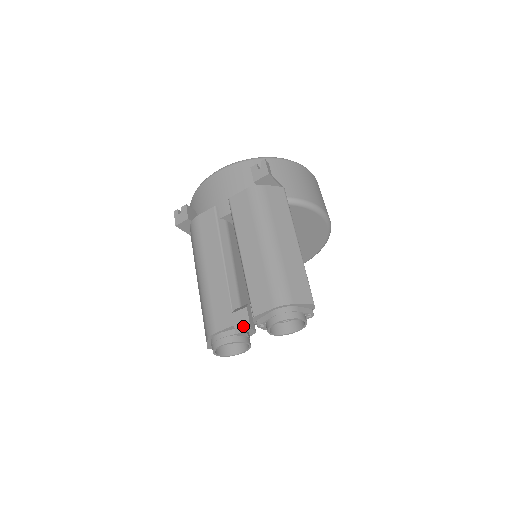
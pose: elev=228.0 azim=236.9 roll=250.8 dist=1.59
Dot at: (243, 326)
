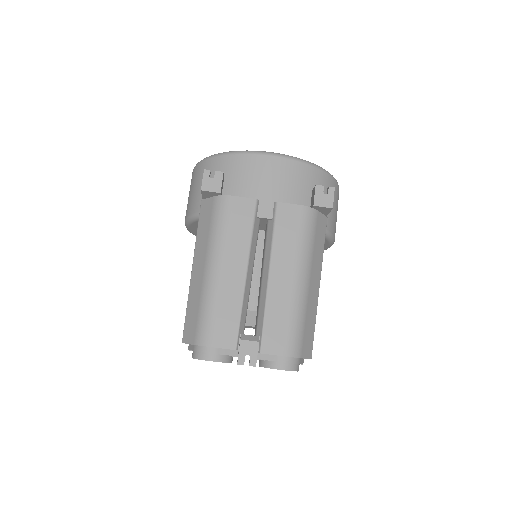
Dot at: occluded
